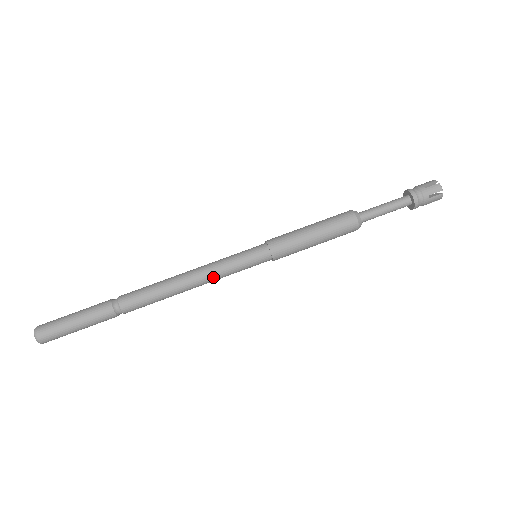
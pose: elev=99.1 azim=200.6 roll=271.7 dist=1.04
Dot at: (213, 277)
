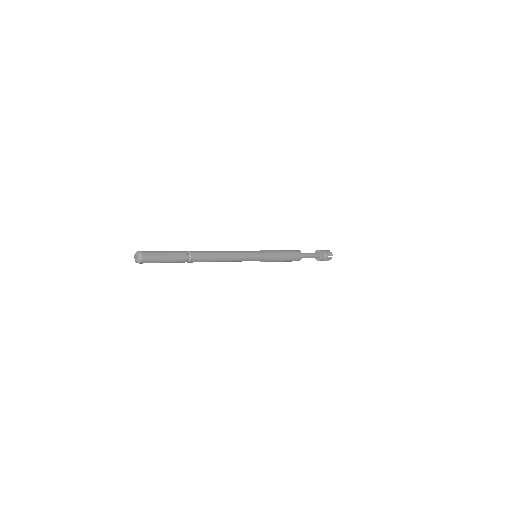
Dot at: (238, 259)
